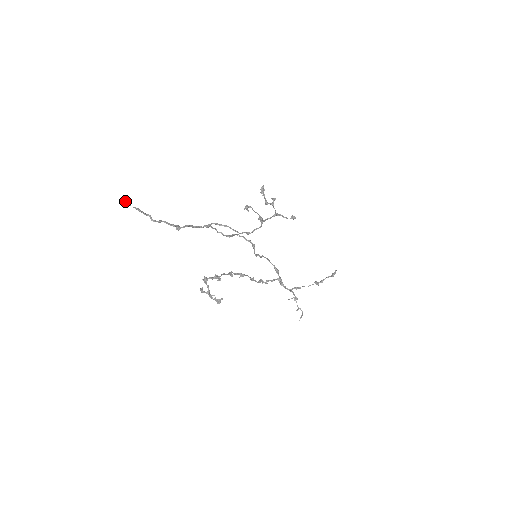
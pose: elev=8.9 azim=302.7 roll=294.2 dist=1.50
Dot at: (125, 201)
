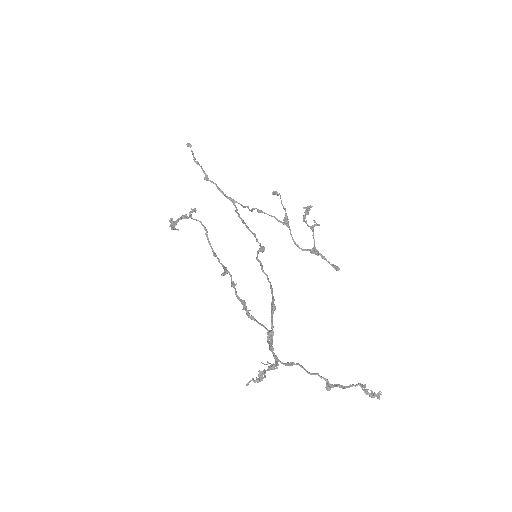
Dot at: (190, 144)
